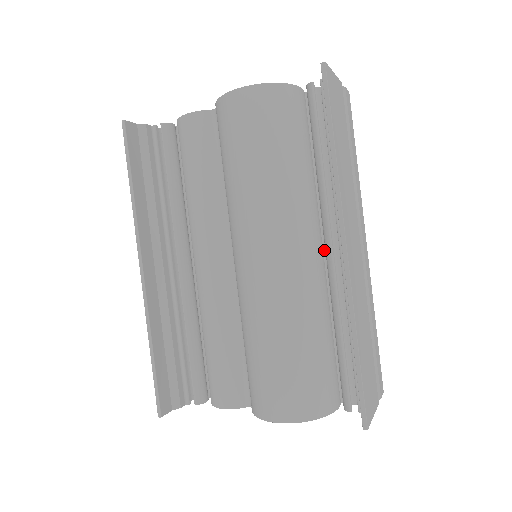
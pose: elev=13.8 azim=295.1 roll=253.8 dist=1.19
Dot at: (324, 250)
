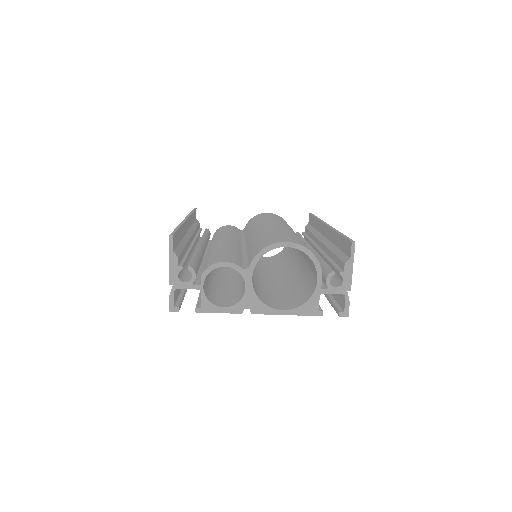
Dot at: occluded
